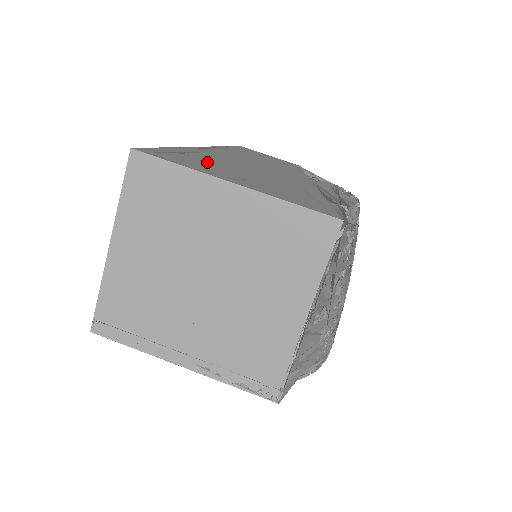
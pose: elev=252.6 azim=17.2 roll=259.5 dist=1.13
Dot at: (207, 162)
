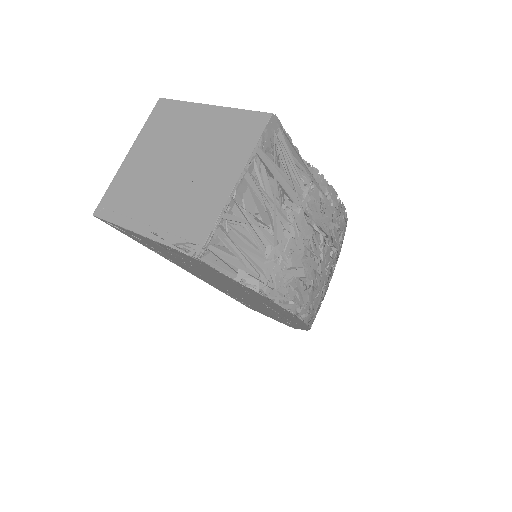
Dot at: occluded
